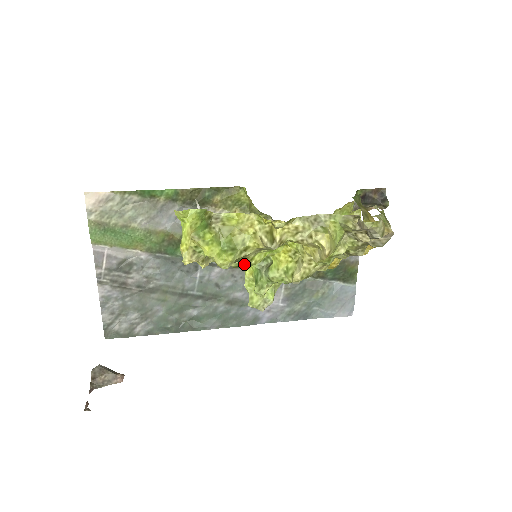
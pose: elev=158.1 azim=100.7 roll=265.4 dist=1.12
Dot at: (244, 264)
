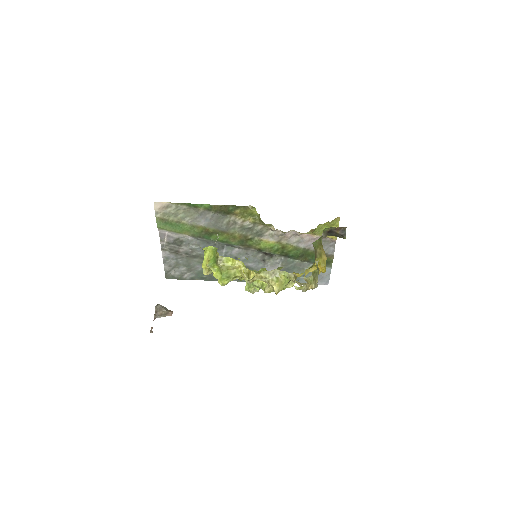
Dot at: occluded
